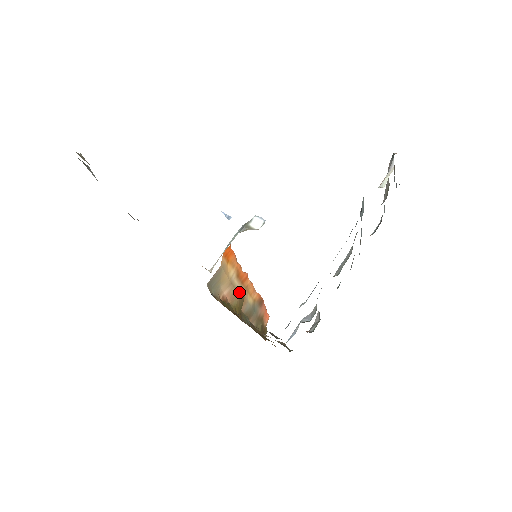
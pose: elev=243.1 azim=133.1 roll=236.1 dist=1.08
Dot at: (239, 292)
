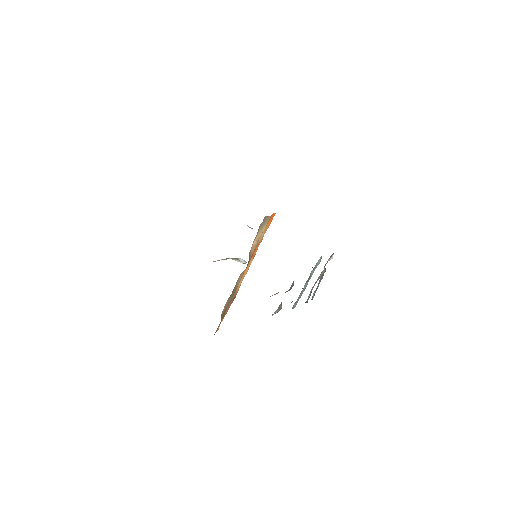
Dot at: occluded
